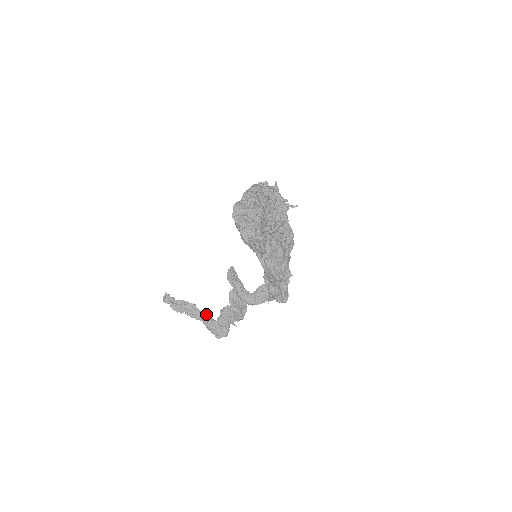
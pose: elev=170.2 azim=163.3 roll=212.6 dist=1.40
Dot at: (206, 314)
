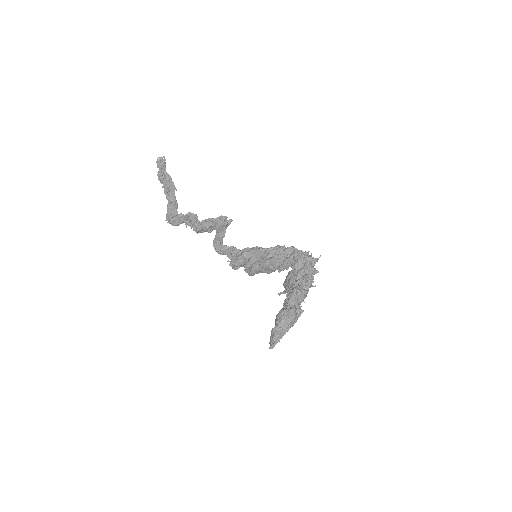
Dot at: occluded
